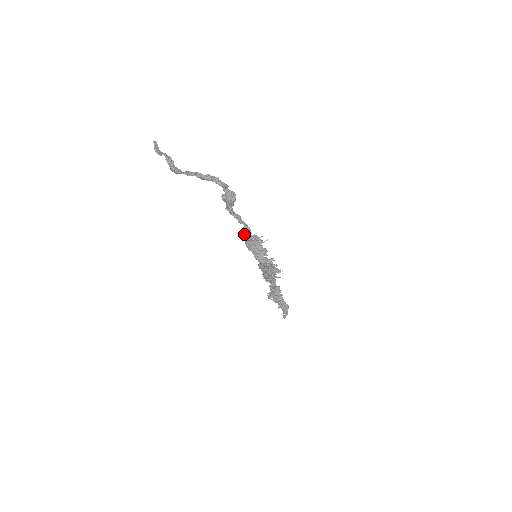
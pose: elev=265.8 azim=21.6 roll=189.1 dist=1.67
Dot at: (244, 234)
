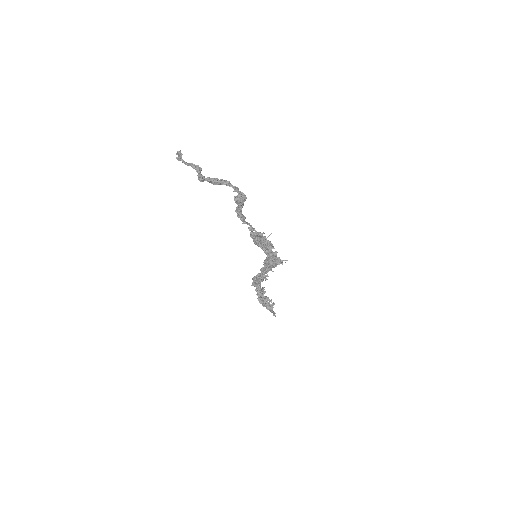
Dot at: (253, 232)
